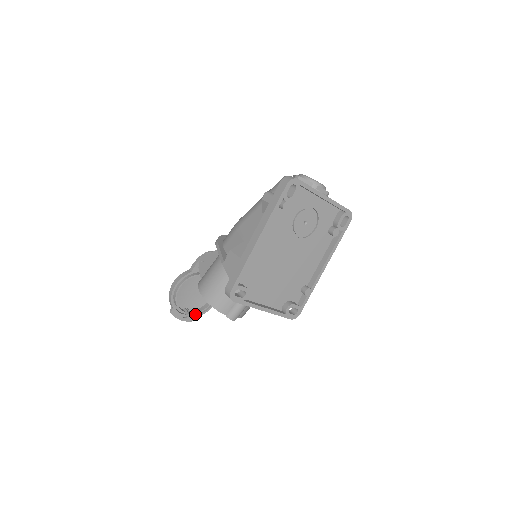
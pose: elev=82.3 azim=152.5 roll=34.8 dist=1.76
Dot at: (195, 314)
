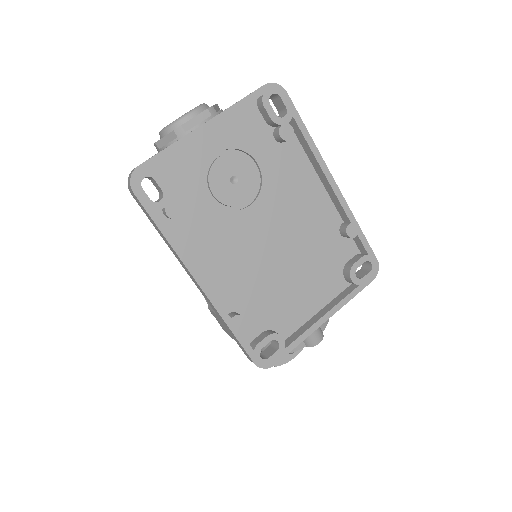
Dot at: occluded
